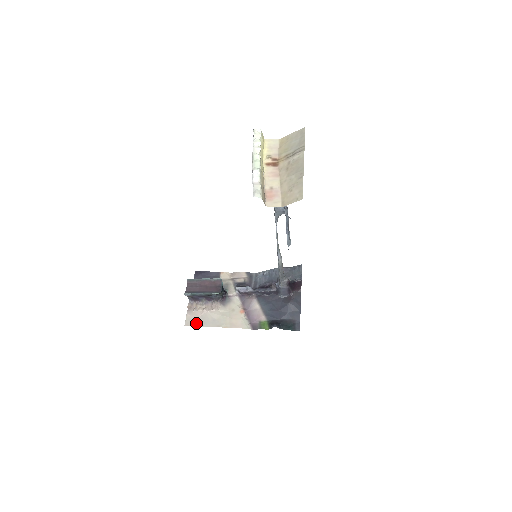
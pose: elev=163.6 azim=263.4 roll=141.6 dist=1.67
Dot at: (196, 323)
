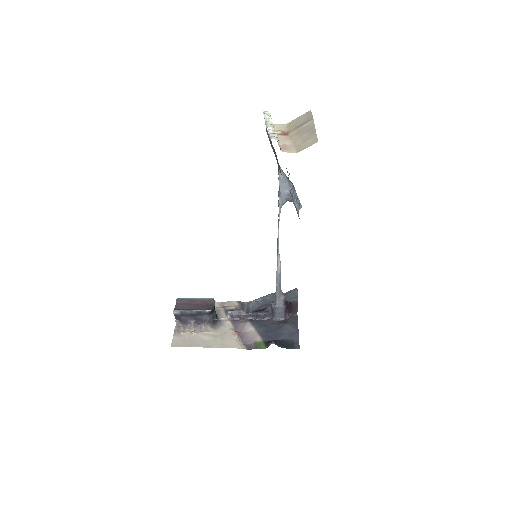
Dot at: (184, 344)
